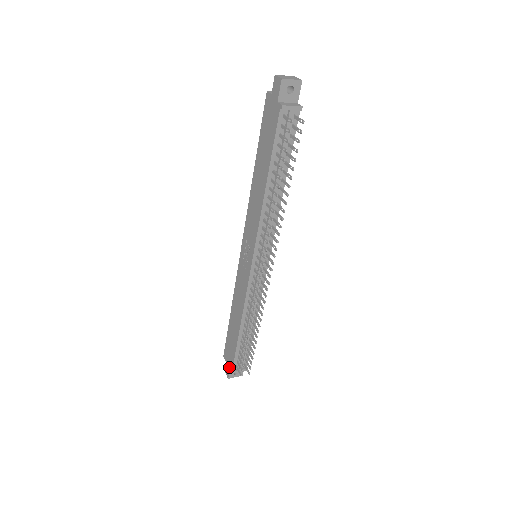
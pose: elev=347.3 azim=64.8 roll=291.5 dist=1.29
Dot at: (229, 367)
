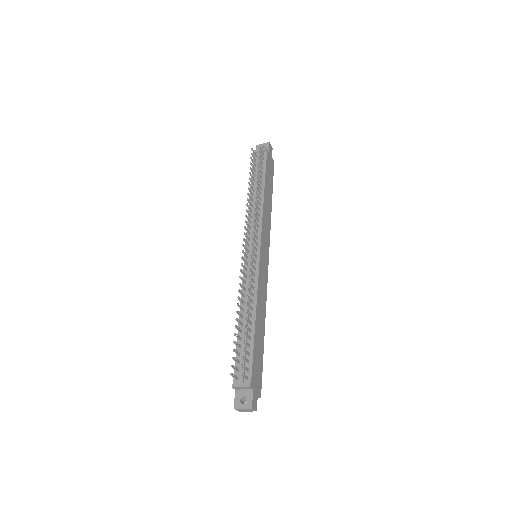
Dot at: (236, 390)
